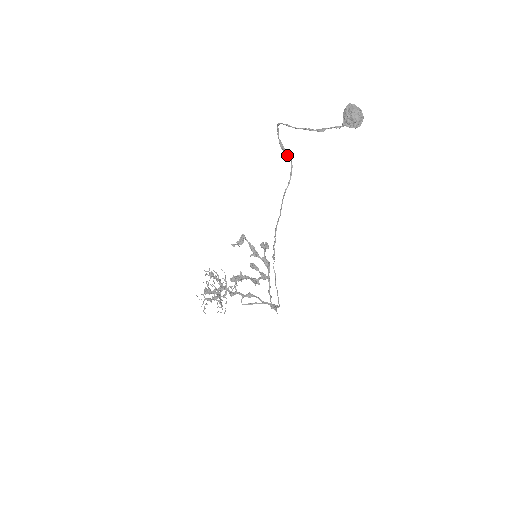
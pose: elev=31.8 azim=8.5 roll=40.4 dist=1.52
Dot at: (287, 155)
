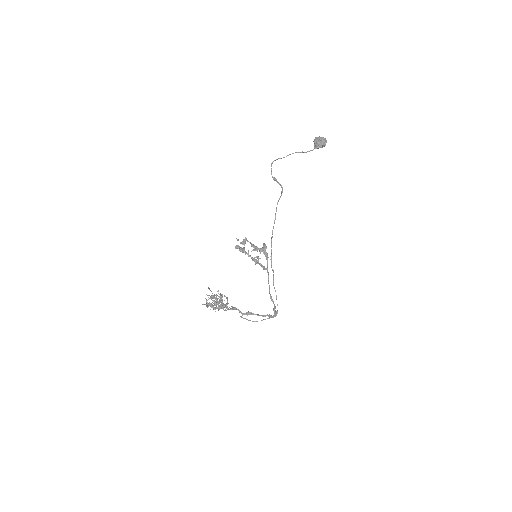
Dot at: occluded
